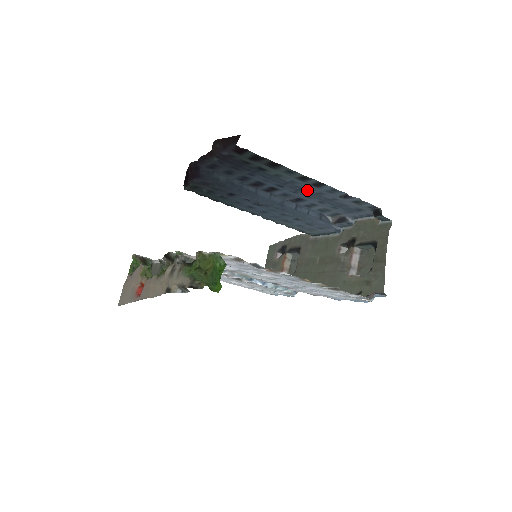
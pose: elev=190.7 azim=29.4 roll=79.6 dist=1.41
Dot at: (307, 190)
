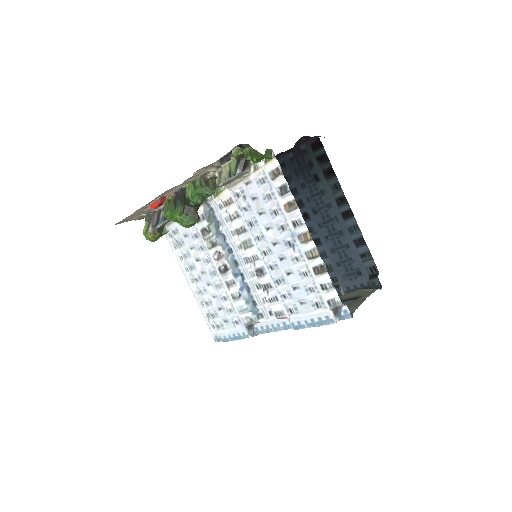
Dot at: (333, 225)
